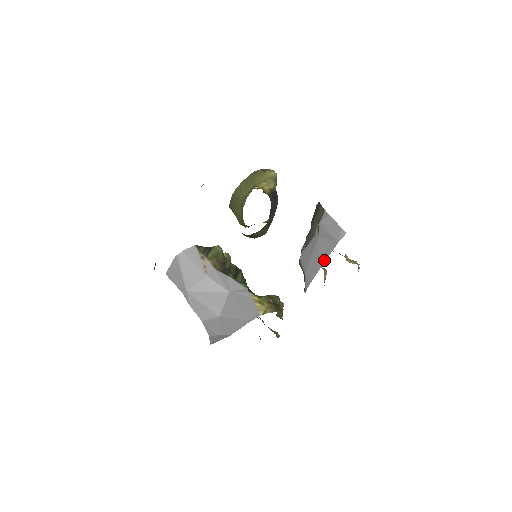
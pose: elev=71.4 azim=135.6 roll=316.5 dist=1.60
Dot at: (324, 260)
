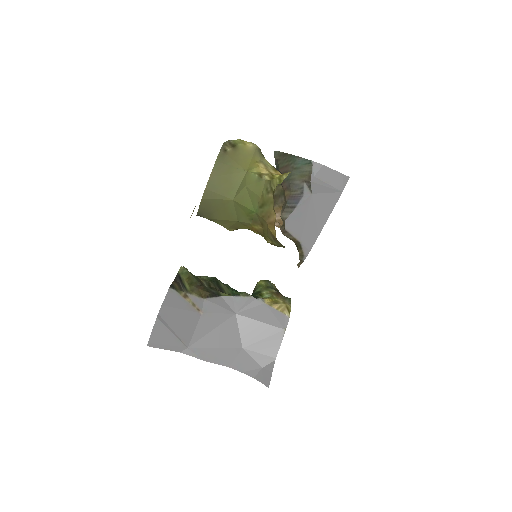
Dot at: (326, 218)
